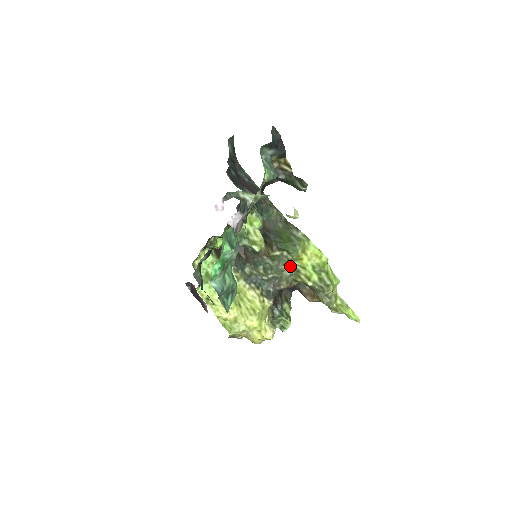
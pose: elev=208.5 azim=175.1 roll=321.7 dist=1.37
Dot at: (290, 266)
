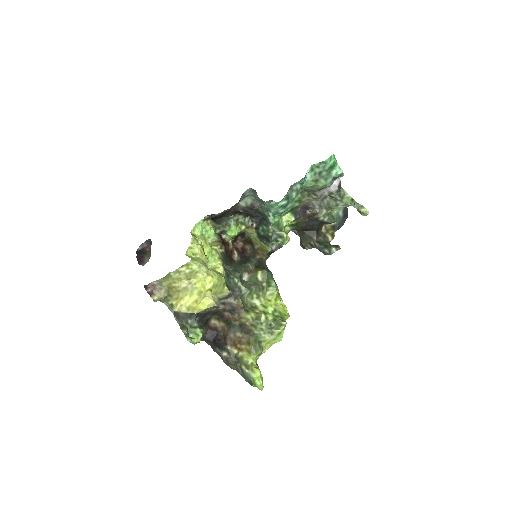
Dot at: (254, 298)
